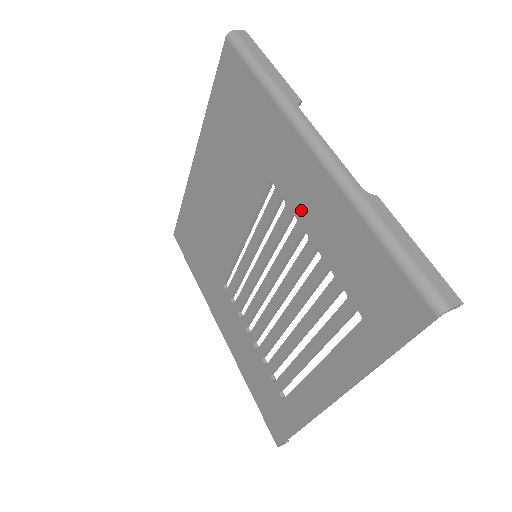
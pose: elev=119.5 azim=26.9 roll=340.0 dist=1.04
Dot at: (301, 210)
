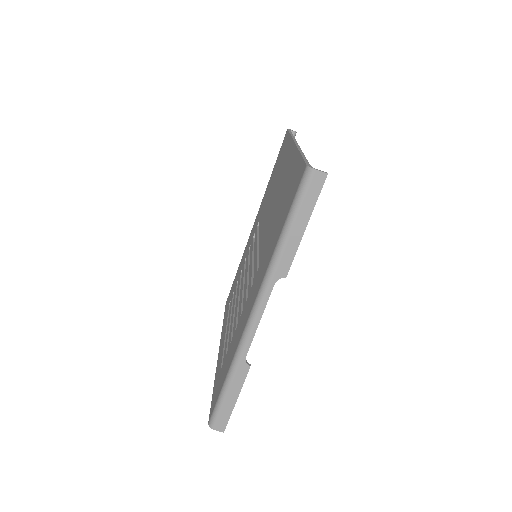
Dot at: (246, 306)
